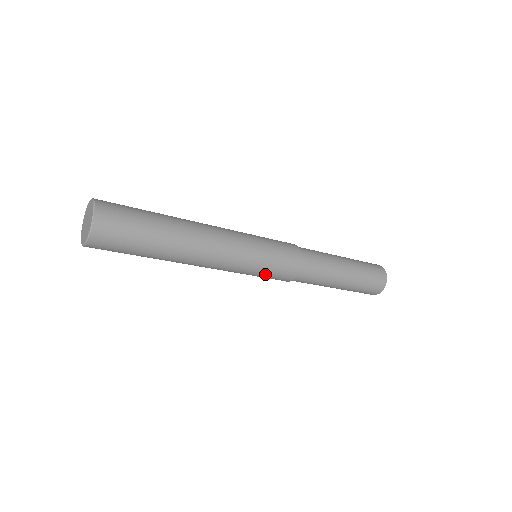
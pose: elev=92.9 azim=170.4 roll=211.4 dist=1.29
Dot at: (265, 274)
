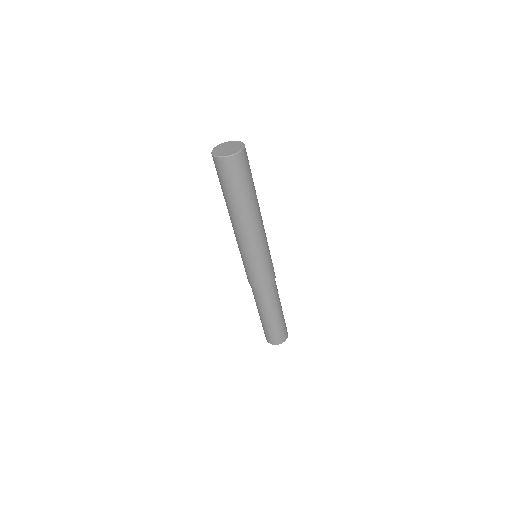
Dot at: (258, 269)
